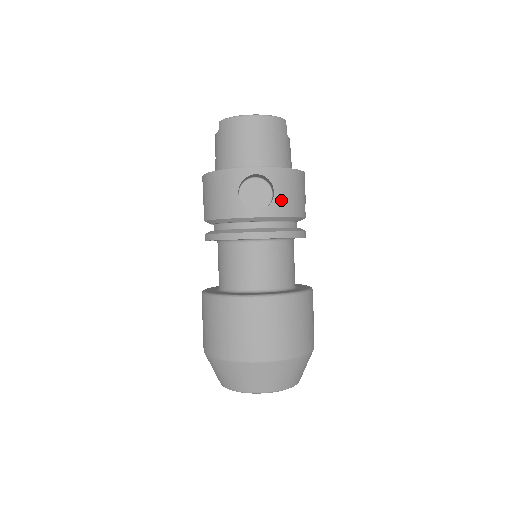
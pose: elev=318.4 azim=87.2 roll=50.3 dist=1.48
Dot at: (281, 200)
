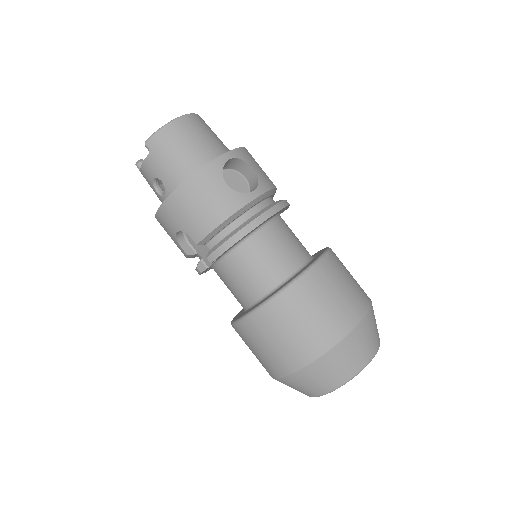
Dot at: (261, 175)
